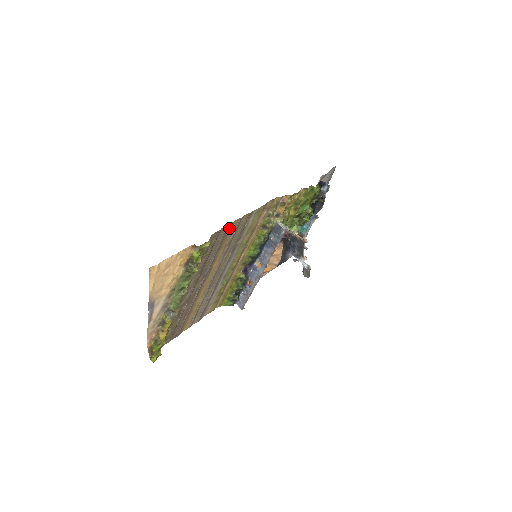
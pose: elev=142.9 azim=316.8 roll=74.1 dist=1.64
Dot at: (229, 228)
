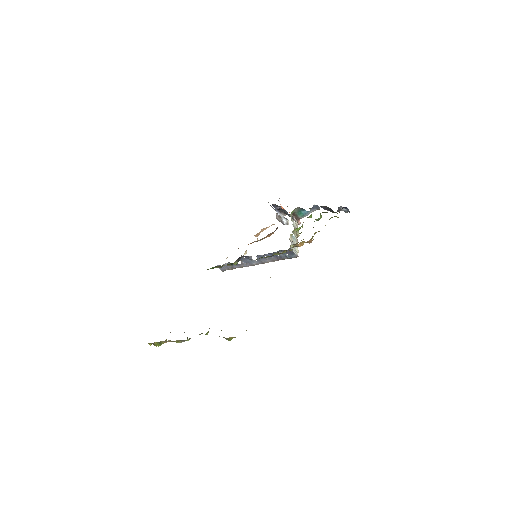
Dot at: occluded
